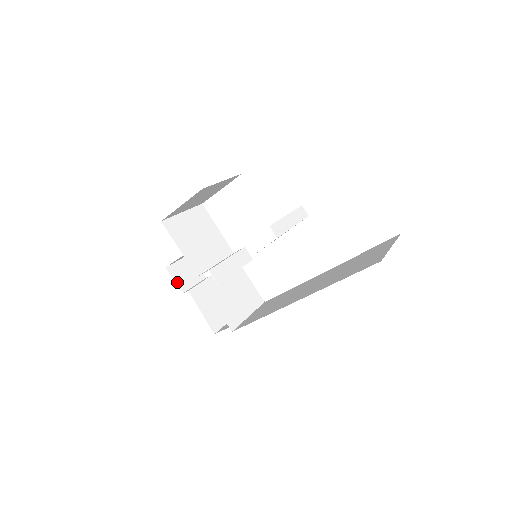
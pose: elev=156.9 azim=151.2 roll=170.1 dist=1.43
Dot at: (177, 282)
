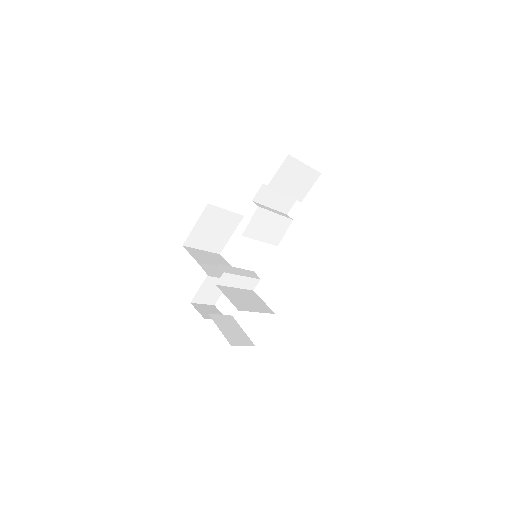
Dot at: (200, 312)
